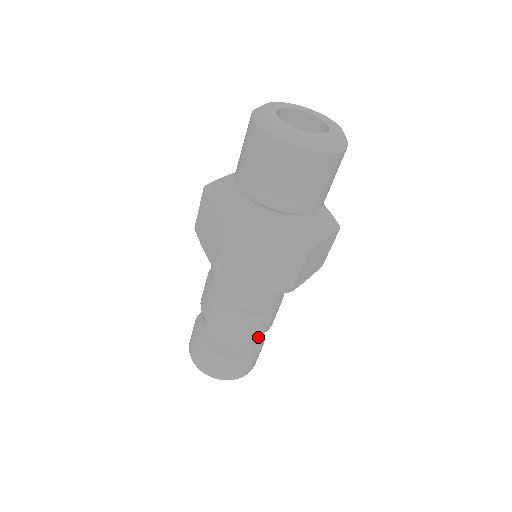
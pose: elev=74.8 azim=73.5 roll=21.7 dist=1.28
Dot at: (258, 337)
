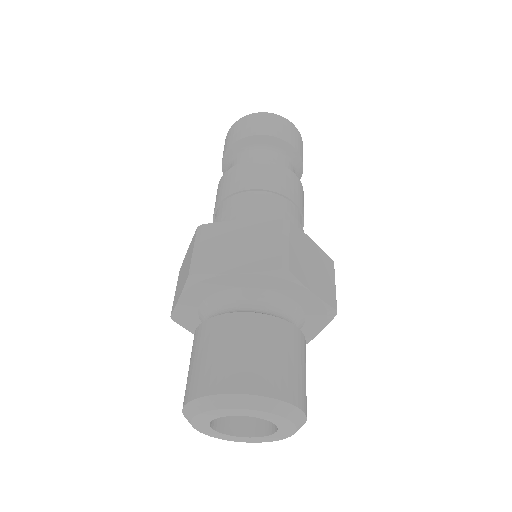
Dot at: occluded
